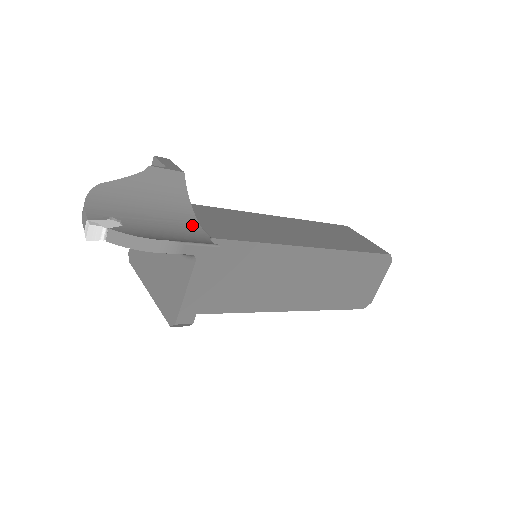
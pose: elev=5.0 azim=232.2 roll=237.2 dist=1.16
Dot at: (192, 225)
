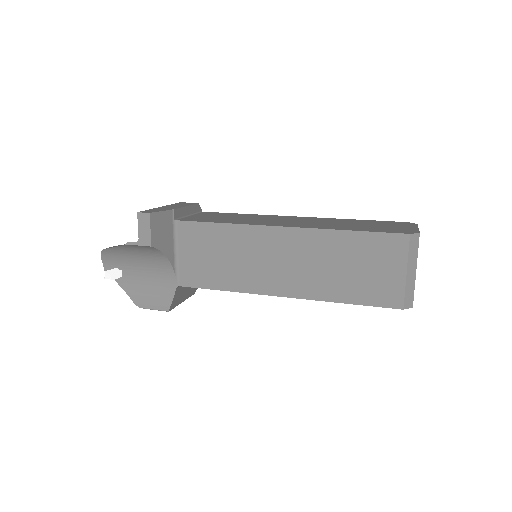
Dot at: (168, 273)
